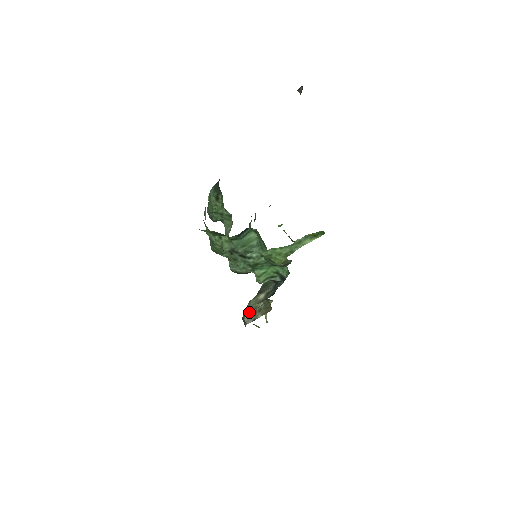
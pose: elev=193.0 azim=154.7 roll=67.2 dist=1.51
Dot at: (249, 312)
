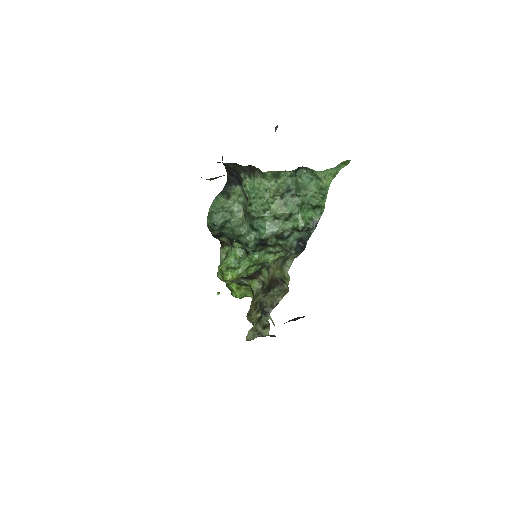
Dot at: (286, 275)
